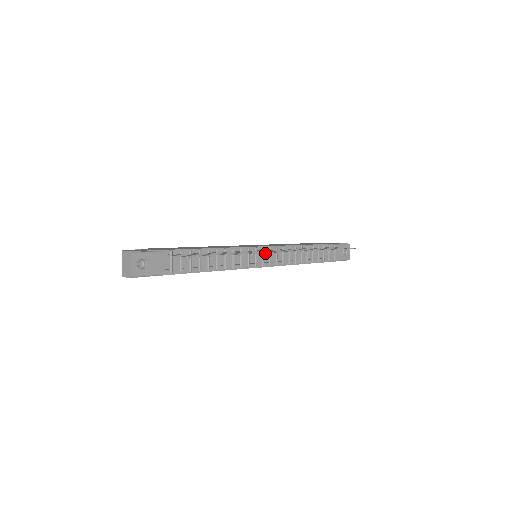
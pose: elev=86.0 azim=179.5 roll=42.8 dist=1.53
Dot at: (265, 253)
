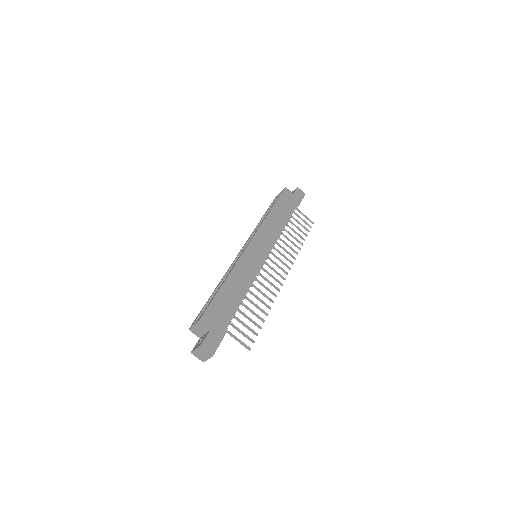
Dot at: (278, 290)
